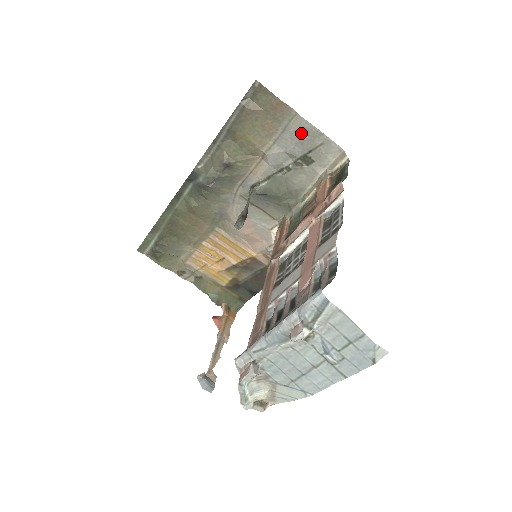
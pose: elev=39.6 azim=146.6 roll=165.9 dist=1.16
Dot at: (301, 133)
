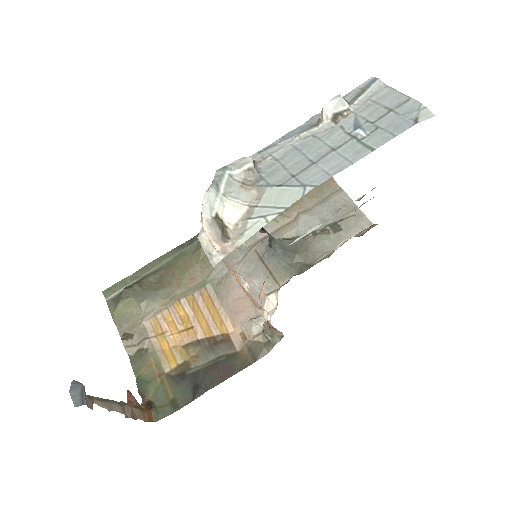
Dot at: (339, 203)
